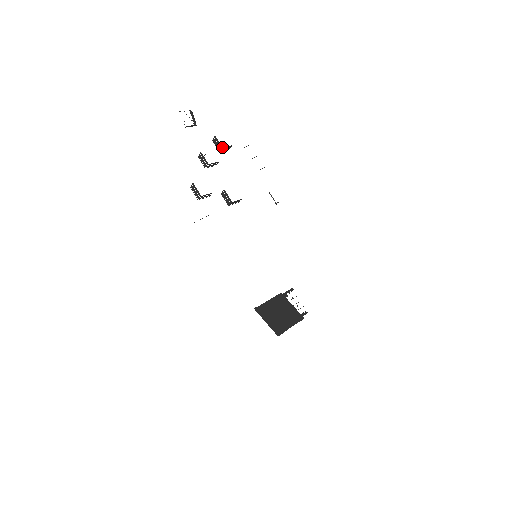
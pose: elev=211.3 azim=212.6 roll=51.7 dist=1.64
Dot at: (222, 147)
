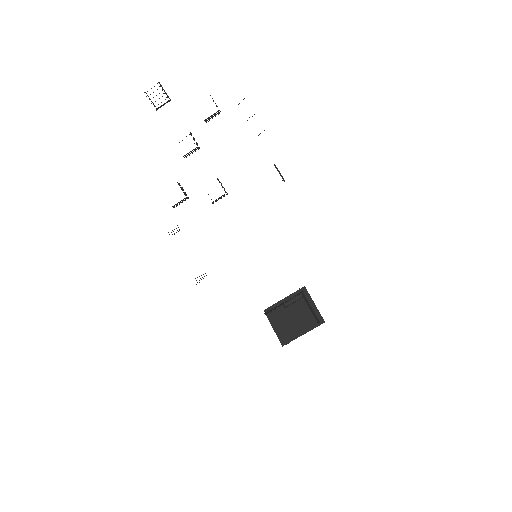
Dot at: (204, 120)
